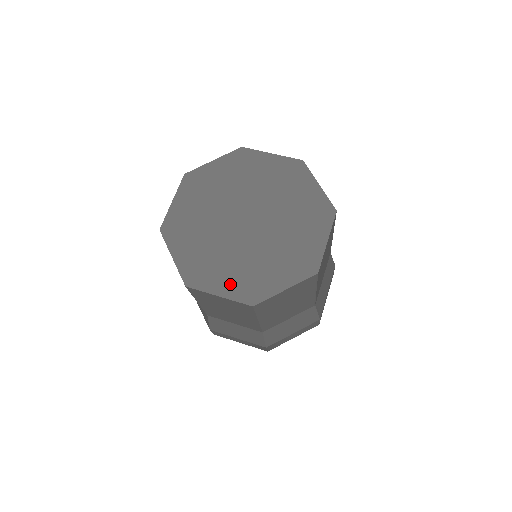
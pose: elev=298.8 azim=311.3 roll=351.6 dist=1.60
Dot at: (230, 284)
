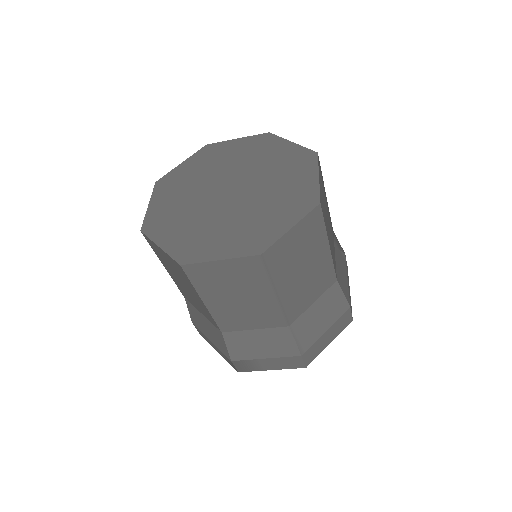
Dot at: (176, 240)
